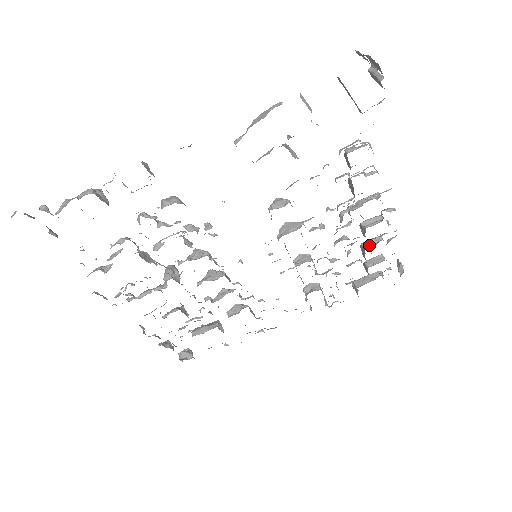
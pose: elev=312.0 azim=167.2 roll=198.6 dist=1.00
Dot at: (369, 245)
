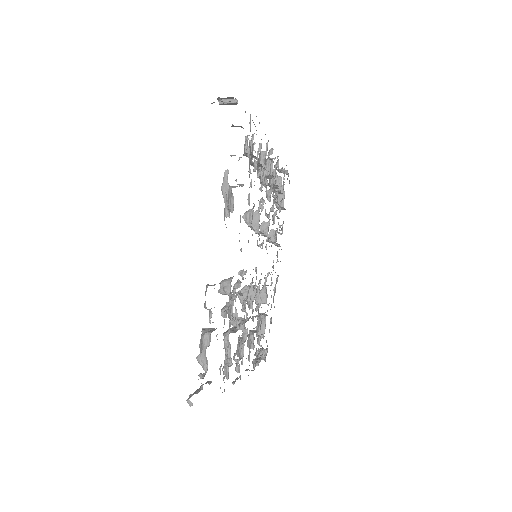
Dot at: (274, 180)
